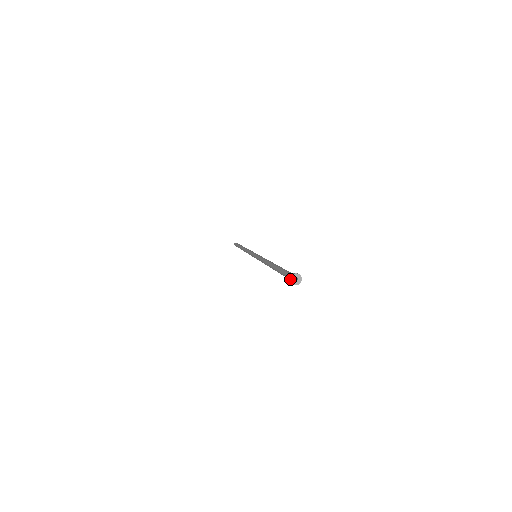
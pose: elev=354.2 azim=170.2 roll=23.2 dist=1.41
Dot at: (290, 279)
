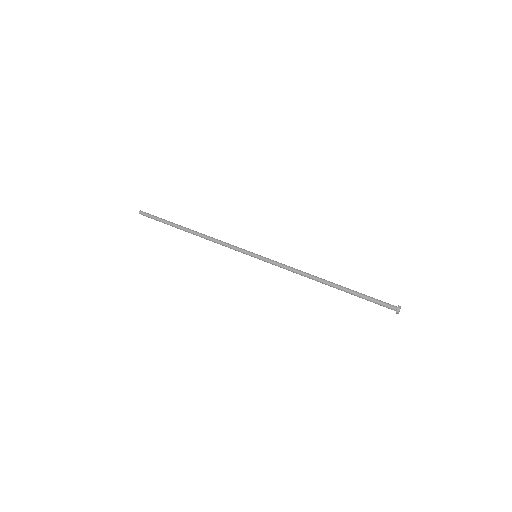
Dot at: occluded
